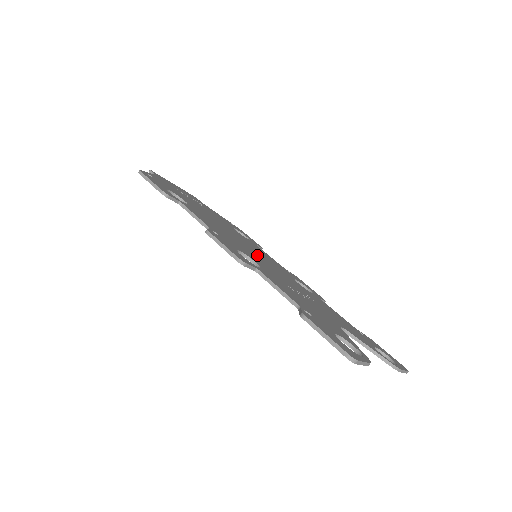
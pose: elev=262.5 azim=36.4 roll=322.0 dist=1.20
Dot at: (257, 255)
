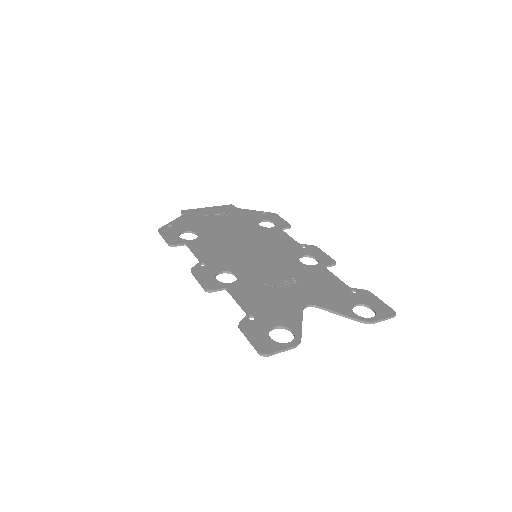
Dot at: (256, 255)
